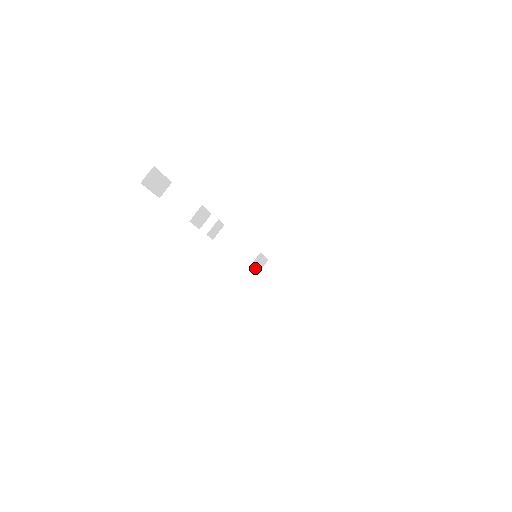
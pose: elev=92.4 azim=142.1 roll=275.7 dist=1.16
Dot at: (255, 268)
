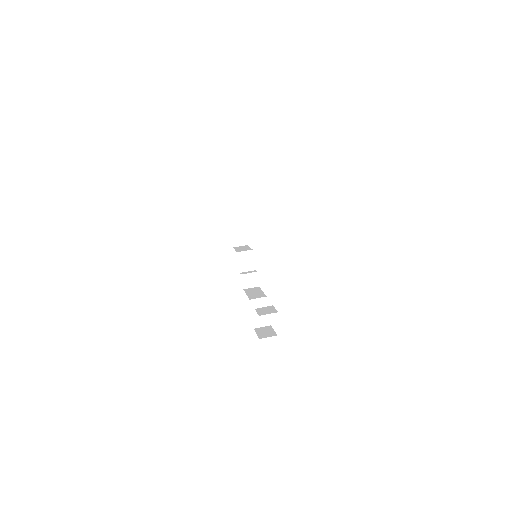
Dot at: (255, 314)
